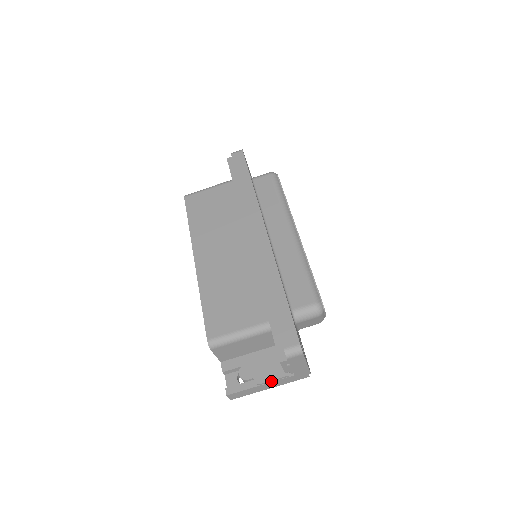
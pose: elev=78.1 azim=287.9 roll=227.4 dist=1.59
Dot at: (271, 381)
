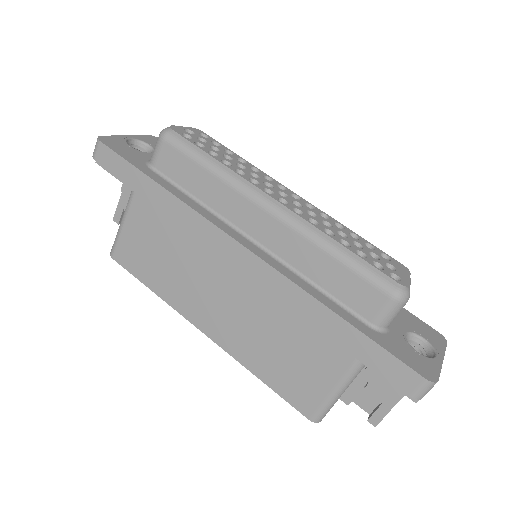
Dot at: occluded
